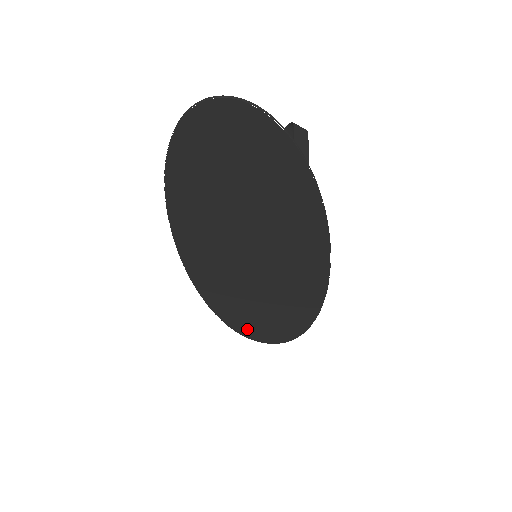
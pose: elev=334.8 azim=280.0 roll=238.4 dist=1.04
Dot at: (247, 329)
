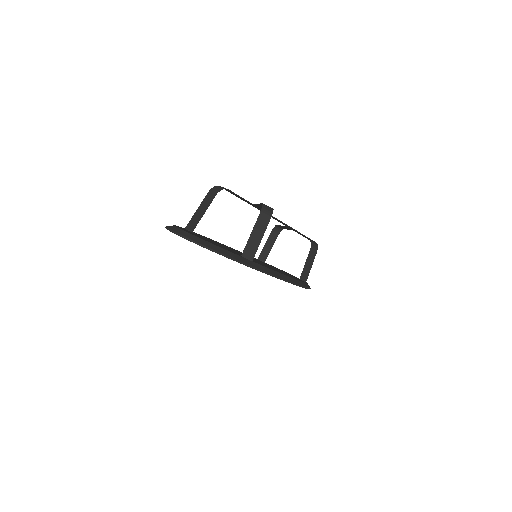
Dot at: occluded
